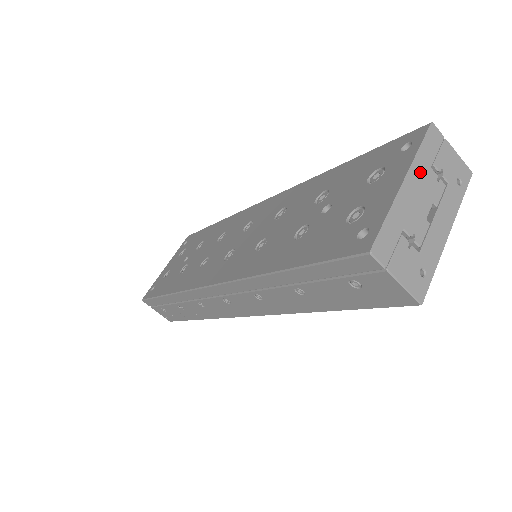
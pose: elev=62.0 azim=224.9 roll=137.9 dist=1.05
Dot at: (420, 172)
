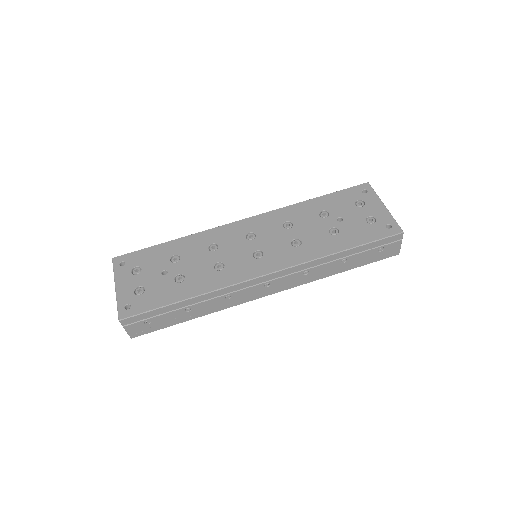
Dot at: occluded
